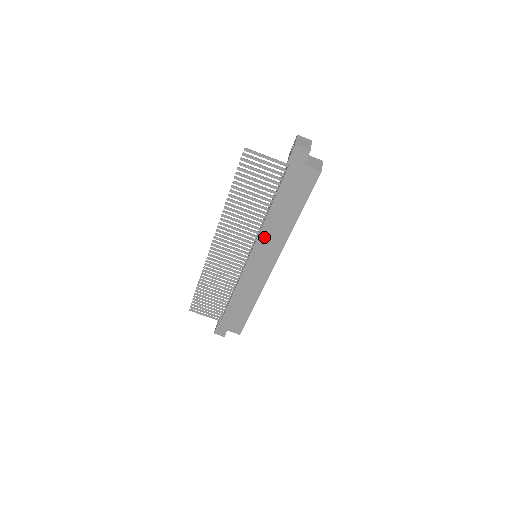
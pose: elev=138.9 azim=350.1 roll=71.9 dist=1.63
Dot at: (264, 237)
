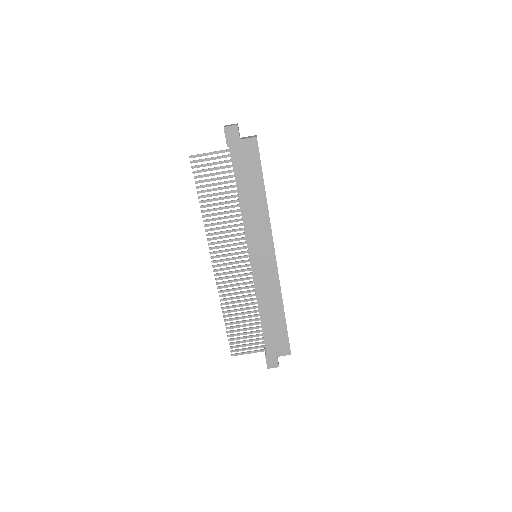
Dot at: (250, 228)
